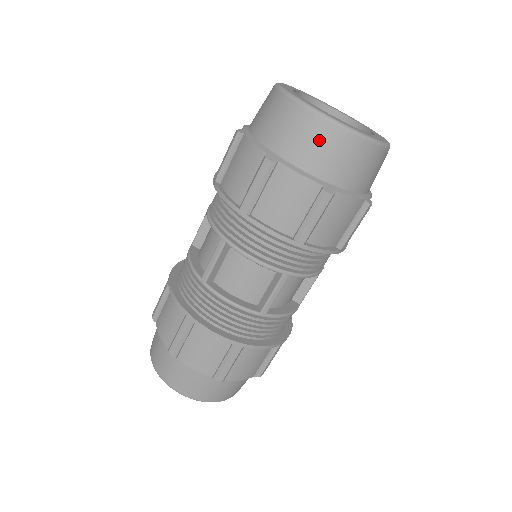
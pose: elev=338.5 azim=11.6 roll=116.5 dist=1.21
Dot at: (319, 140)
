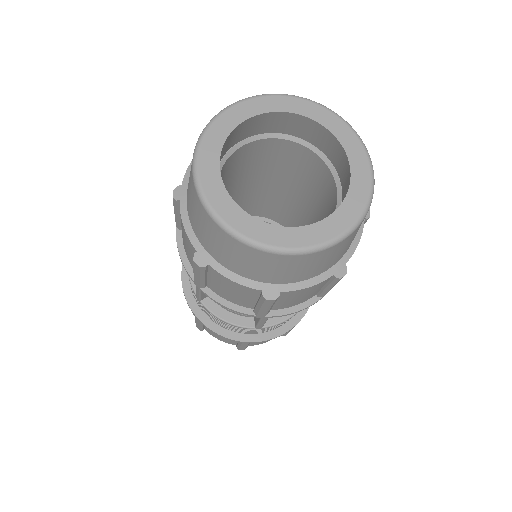
Dot at: (242, 256)
